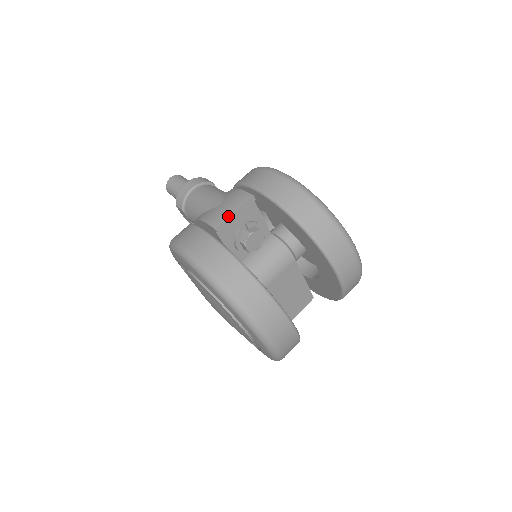
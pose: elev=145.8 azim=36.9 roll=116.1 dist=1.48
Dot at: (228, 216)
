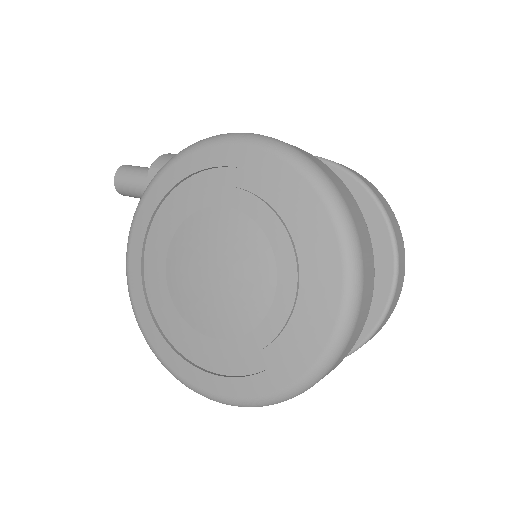
Dot at: occluded
